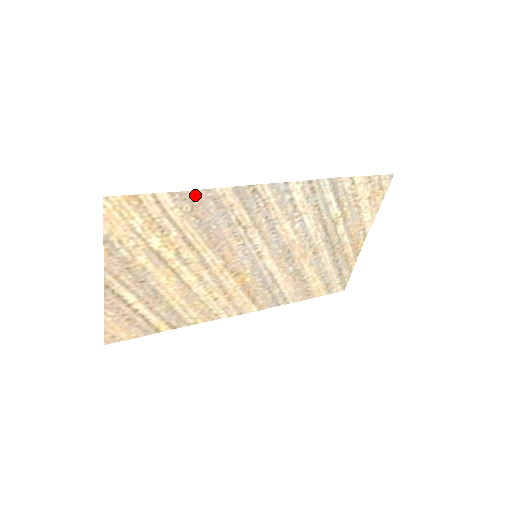
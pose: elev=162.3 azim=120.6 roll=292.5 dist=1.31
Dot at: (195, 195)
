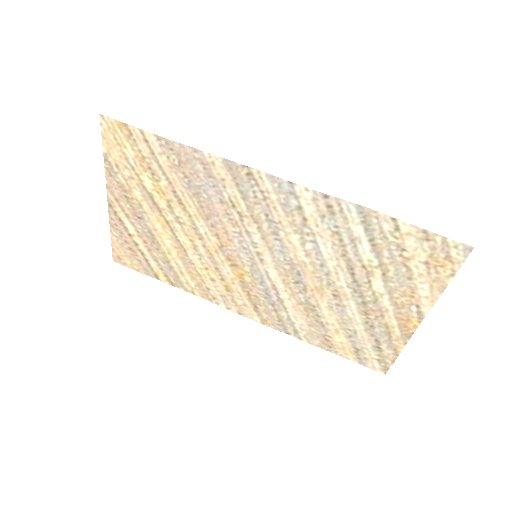
Dot at: (182, 149)
